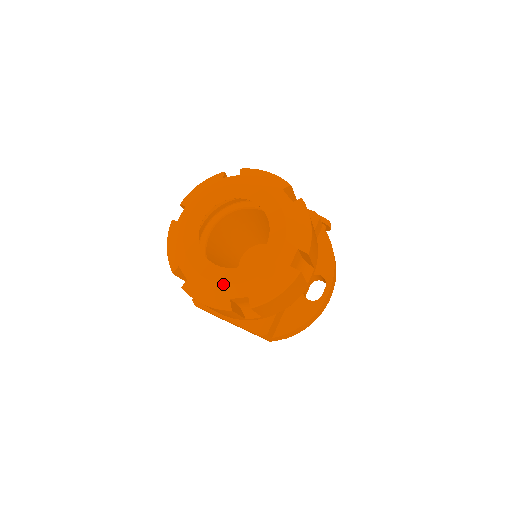
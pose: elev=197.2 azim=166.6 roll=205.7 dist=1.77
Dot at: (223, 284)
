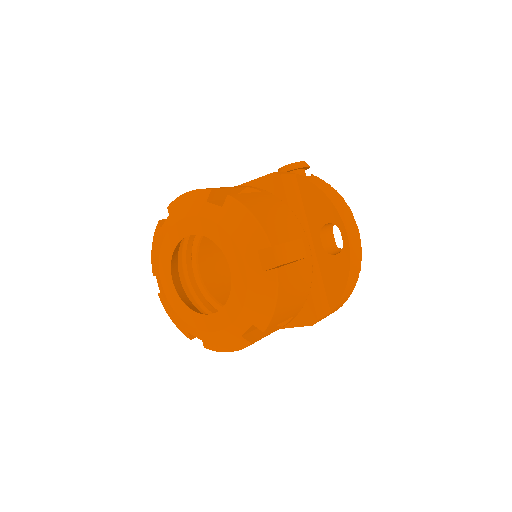
Dot at: (225, 328)
